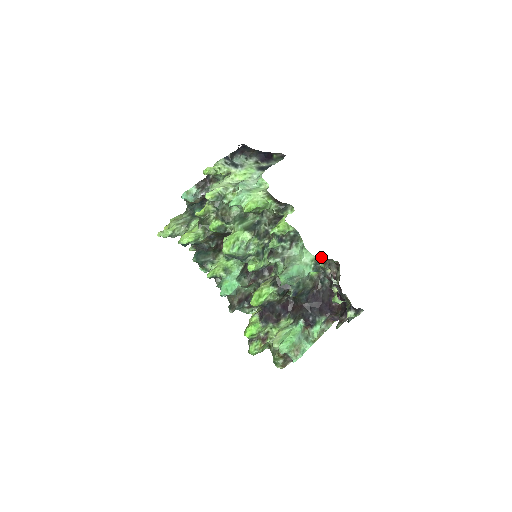
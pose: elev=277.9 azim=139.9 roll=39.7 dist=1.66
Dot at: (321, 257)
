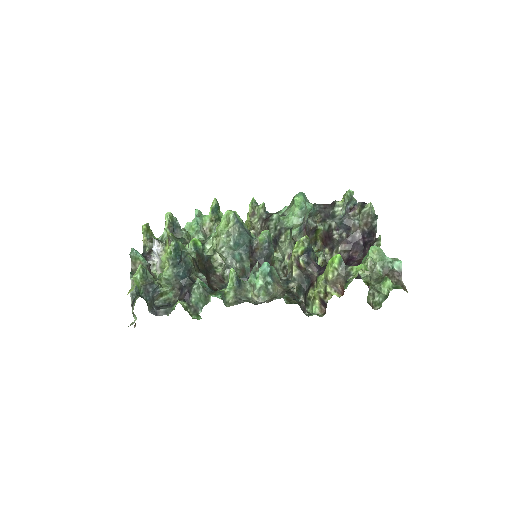
Dot at: occluded
